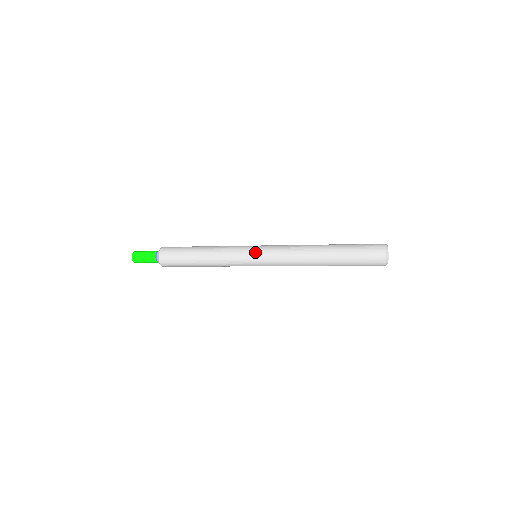
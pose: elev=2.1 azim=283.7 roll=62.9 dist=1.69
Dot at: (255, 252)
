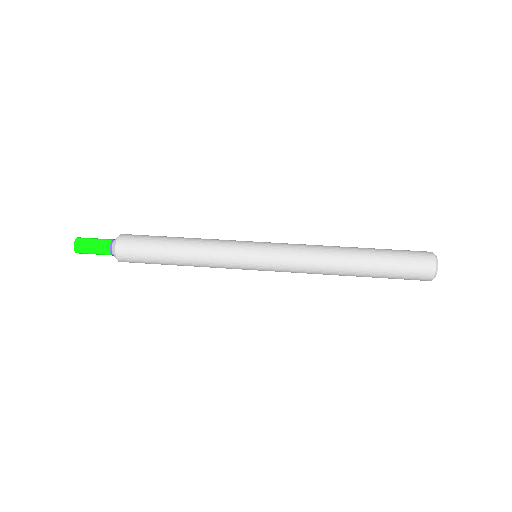
Dot at: occluded
